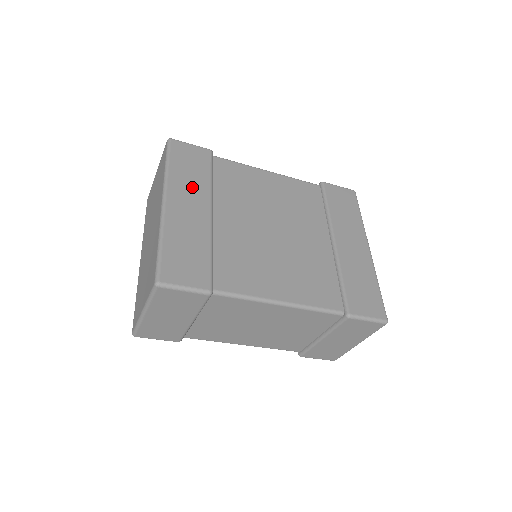
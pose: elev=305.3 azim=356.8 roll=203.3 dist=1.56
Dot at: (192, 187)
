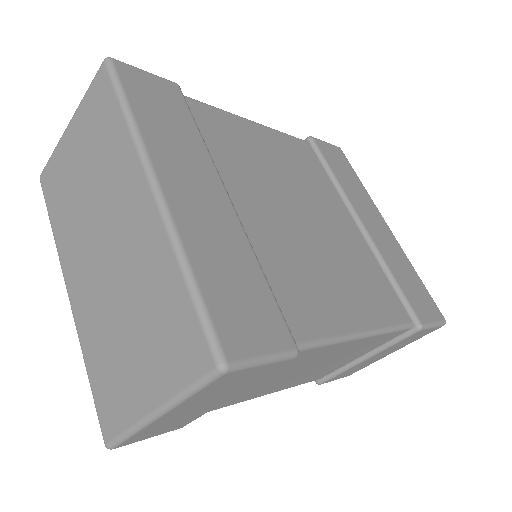
Dot at: (184, 152)
